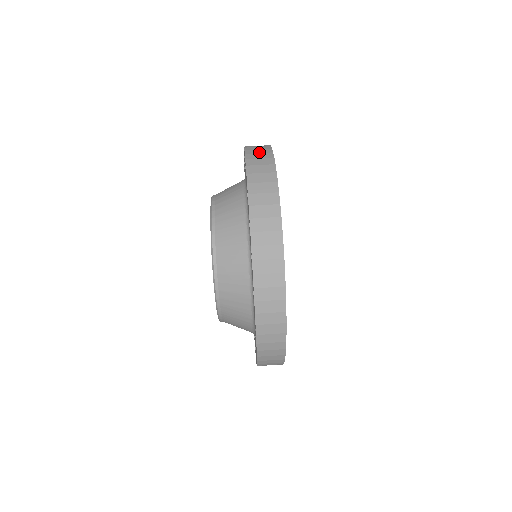
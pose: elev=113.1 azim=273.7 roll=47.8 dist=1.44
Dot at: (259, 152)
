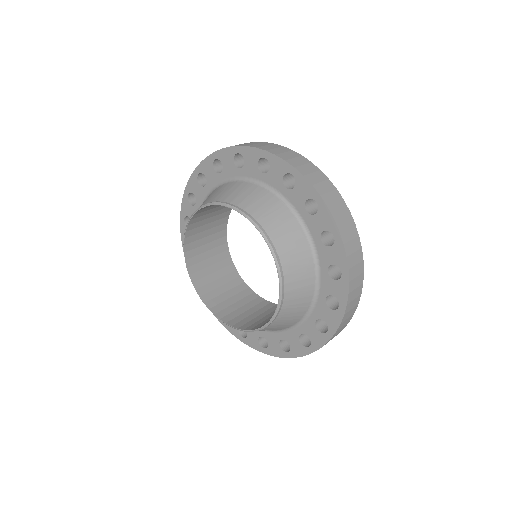
Dot at: occluded
